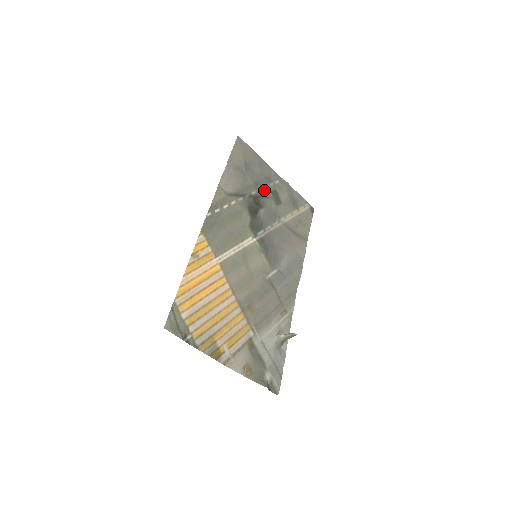
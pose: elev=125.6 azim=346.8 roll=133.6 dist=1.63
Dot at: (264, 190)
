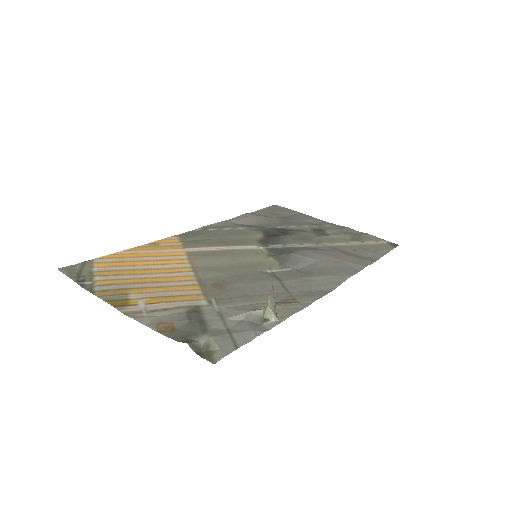
Dot at: (300, 228)
